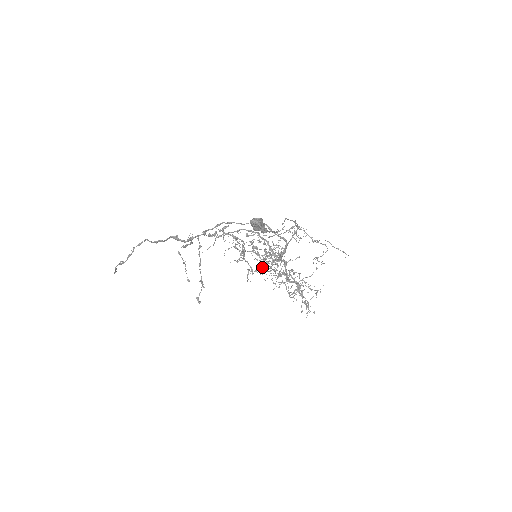
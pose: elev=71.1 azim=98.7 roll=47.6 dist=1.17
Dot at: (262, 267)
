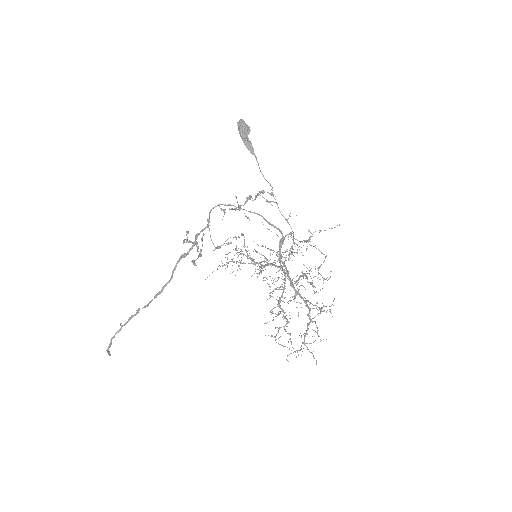
Dot at: (263, 266)
